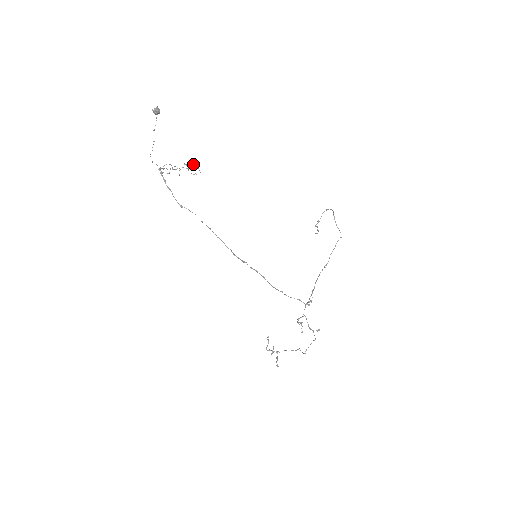
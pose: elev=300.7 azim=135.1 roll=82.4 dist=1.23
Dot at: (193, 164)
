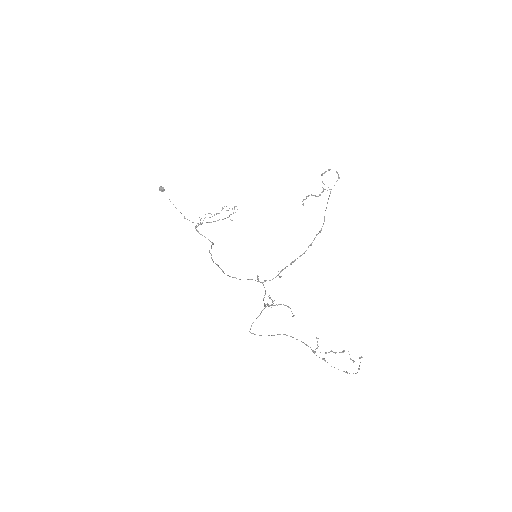
Dot at: occluded
